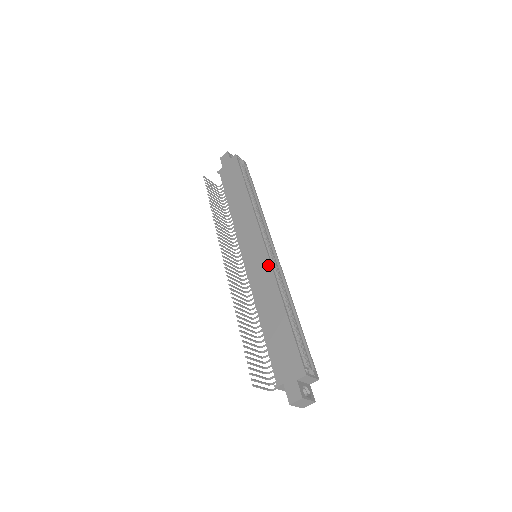
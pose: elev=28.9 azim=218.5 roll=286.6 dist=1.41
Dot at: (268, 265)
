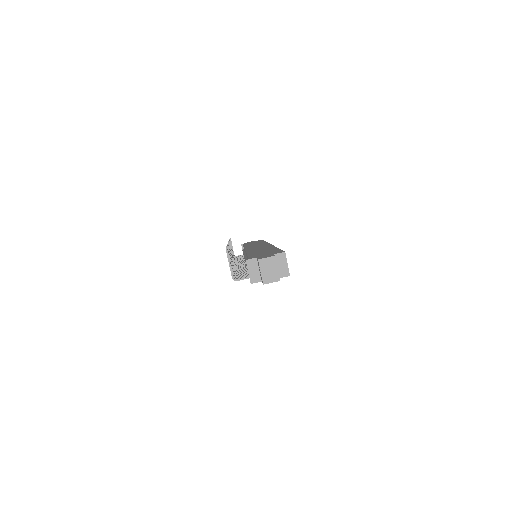
Dot at: (270, 245)
